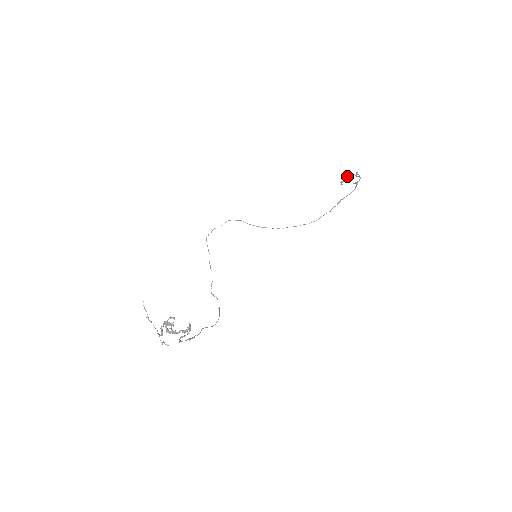
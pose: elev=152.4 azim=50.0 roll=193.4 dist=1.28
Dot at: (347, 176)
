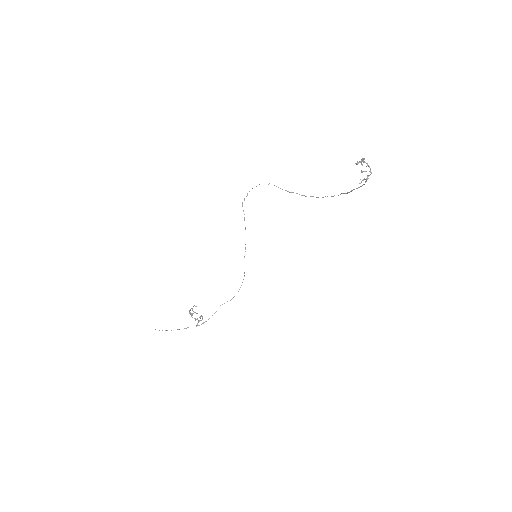
Dot at: (363, 160)
